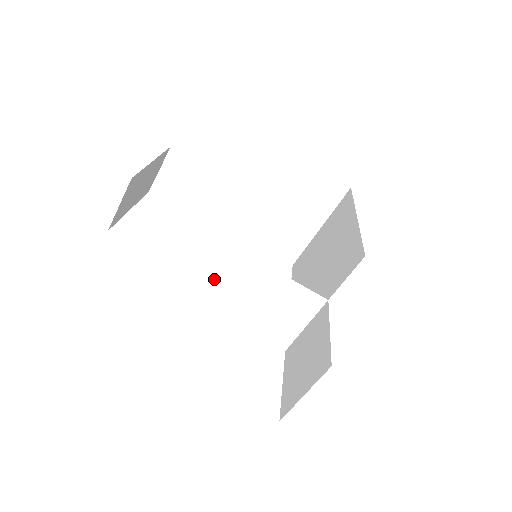
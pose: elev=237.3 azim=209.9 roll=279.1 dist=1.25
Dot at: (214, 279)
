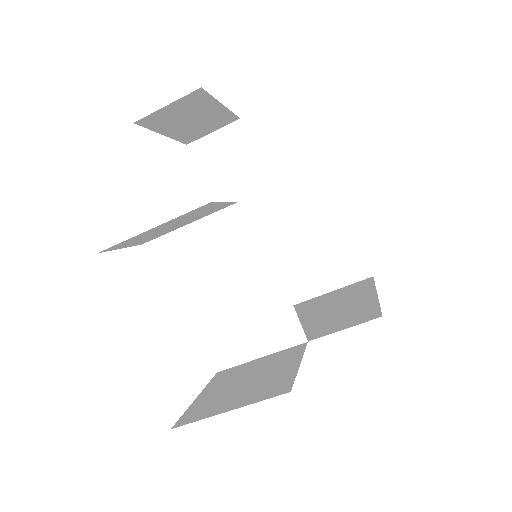
Dot at: (217, 220)
